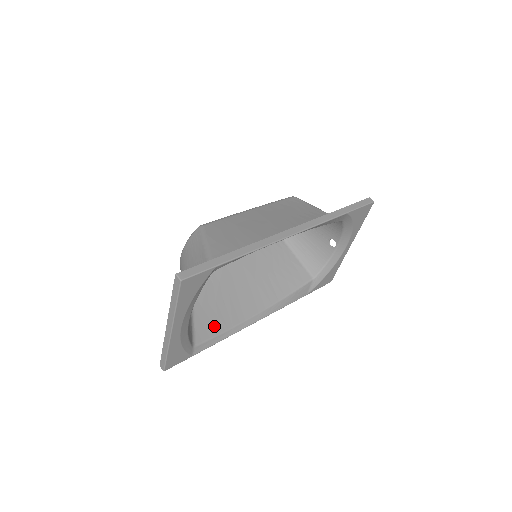
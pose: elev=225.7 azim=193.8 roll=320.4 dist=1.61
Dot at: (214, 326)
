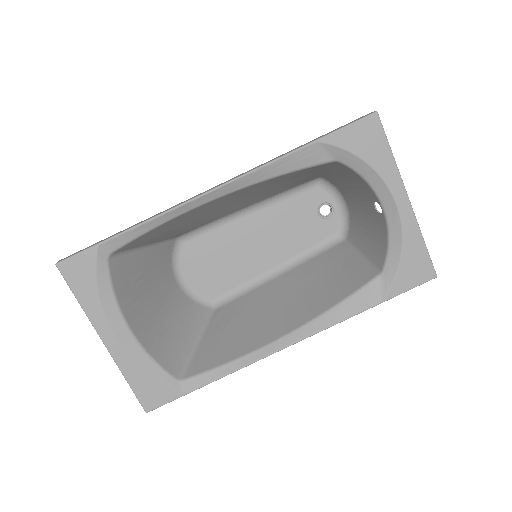
Dot at: (218, 356)
